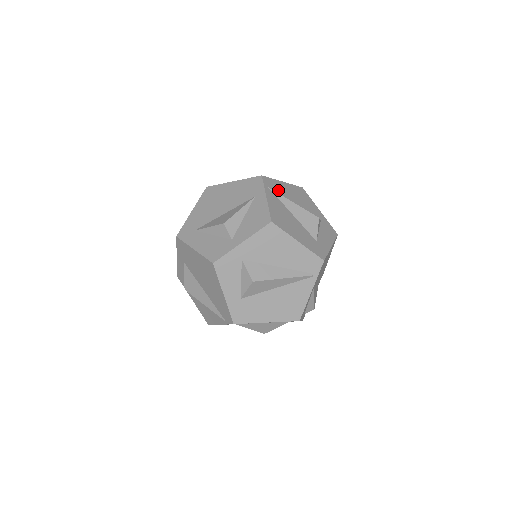
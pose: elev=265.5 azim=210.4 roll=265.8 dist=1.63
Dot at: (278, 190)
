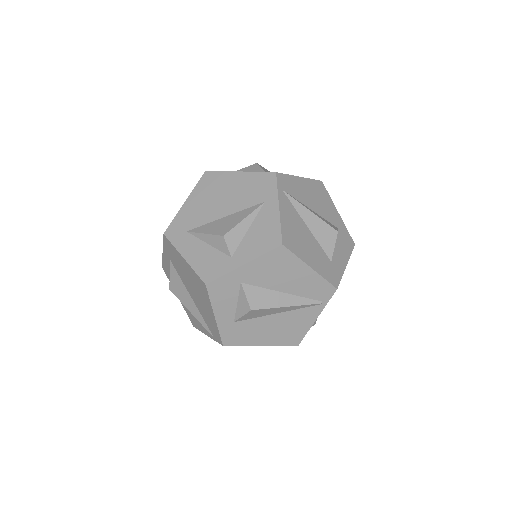
Dot at: (293, 192)
